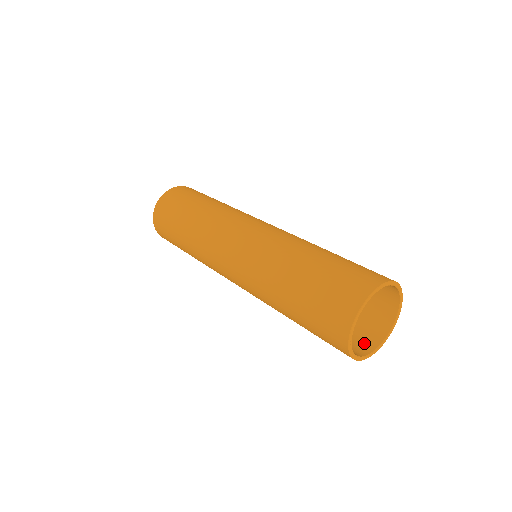
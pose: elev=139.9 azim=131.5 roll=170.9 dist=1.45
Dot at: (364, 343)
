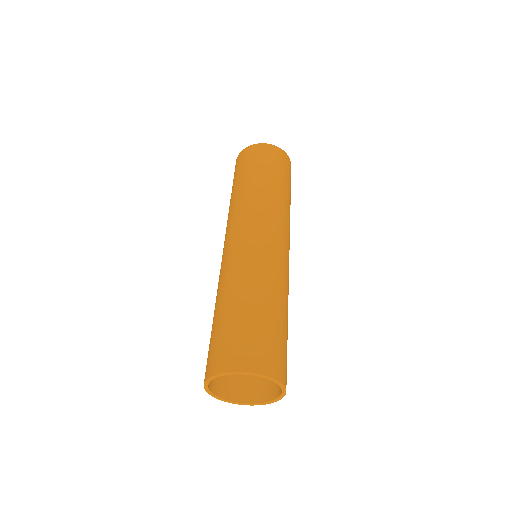
Dot at: (248, 391)
